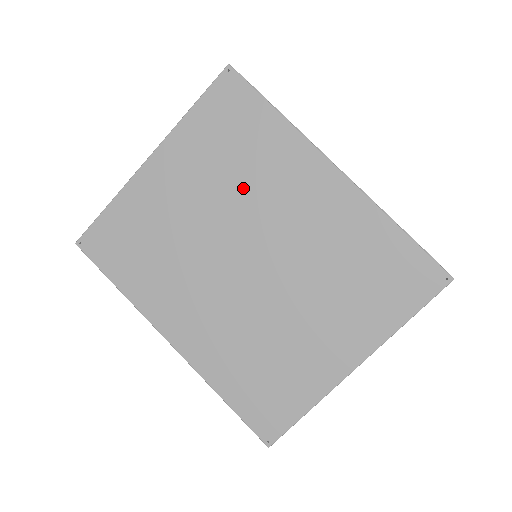
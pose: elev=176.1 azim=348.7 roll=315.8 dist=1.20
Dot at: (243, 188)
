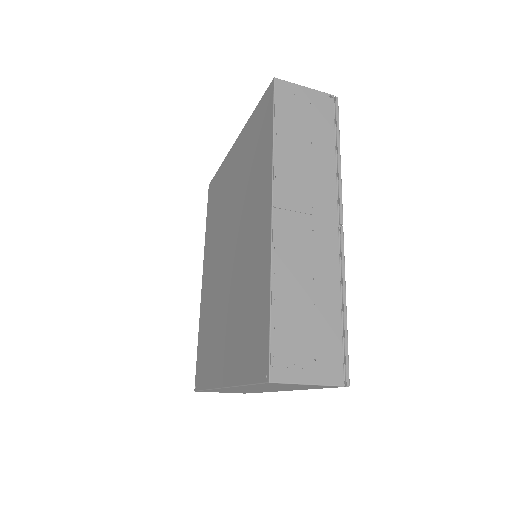
Dot at: (245, 193)
